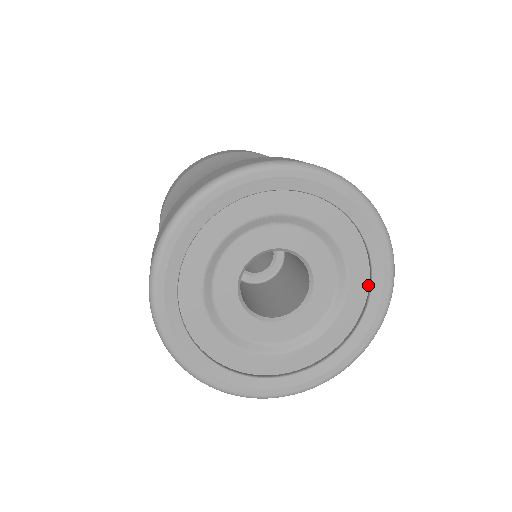
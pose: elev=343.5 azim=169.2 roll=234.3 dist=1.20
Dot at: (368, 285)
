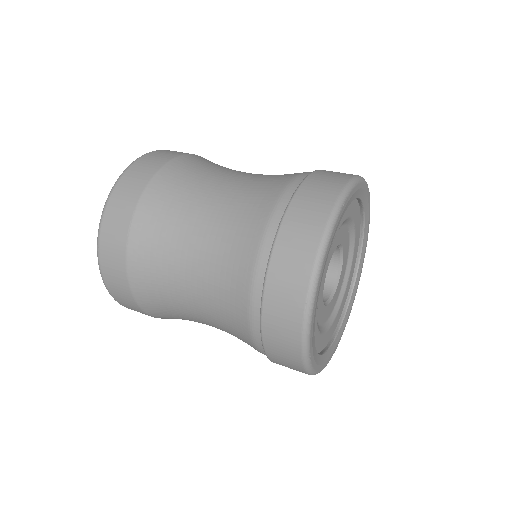
Dot at: (344, 307)
